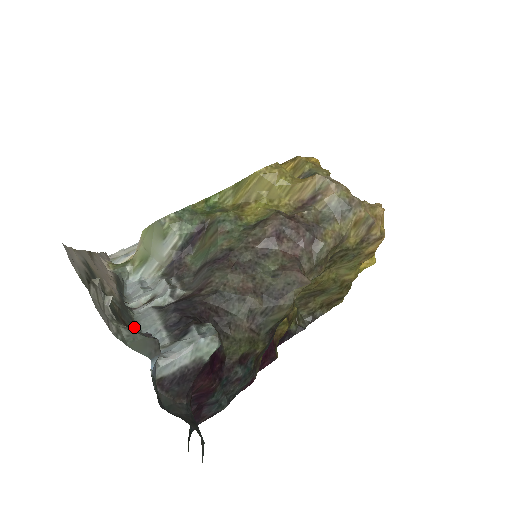
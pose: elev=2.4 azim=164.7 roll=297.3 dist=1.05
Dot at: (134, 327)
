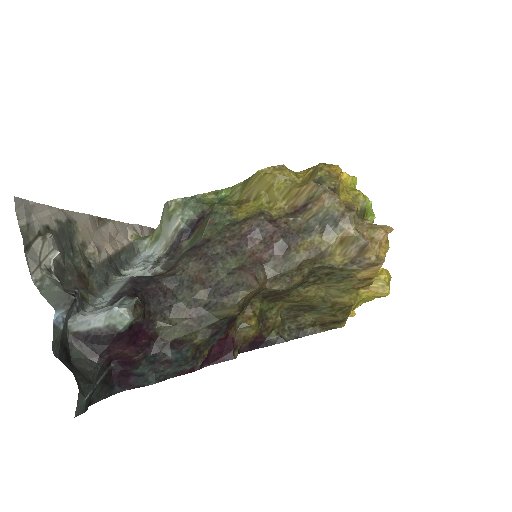
Dot at: (99, 288)
